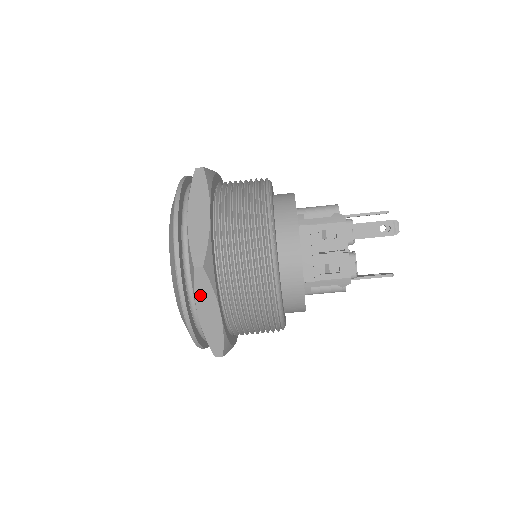
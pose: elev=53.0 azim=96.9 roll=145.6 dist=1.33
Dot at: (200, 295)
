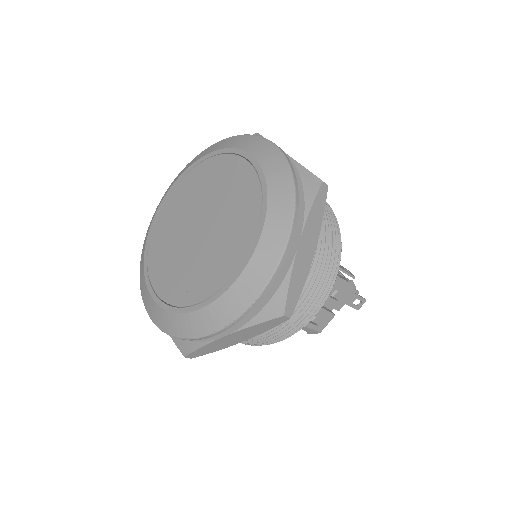
Dot at: (253, 328)
